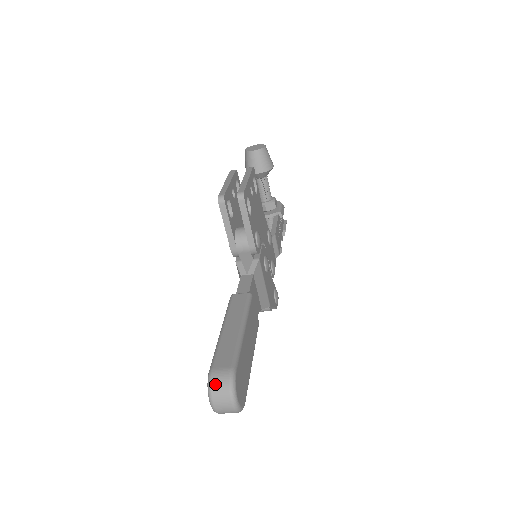
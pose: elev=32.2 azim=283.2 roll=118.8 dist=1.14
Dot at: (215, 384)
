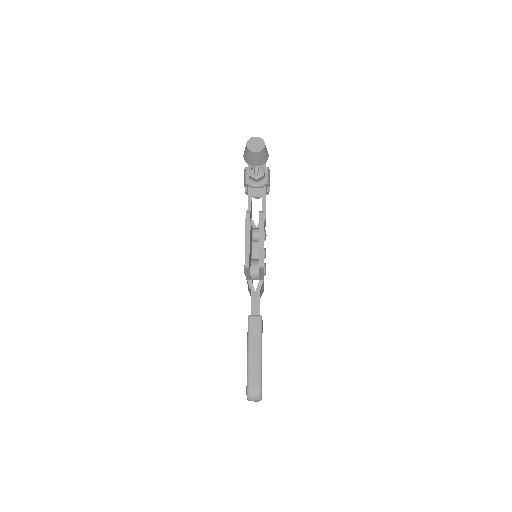
Dot at: (251, 396)
